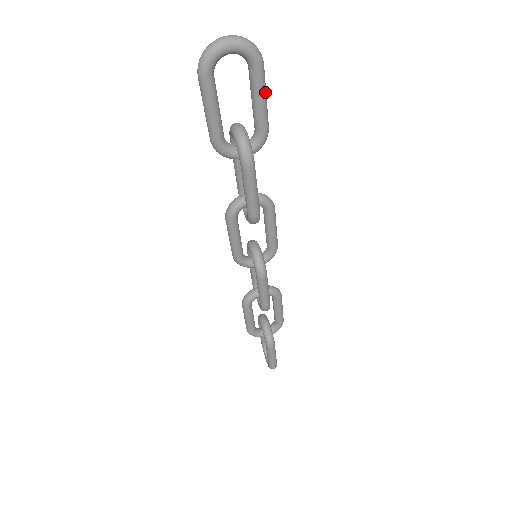
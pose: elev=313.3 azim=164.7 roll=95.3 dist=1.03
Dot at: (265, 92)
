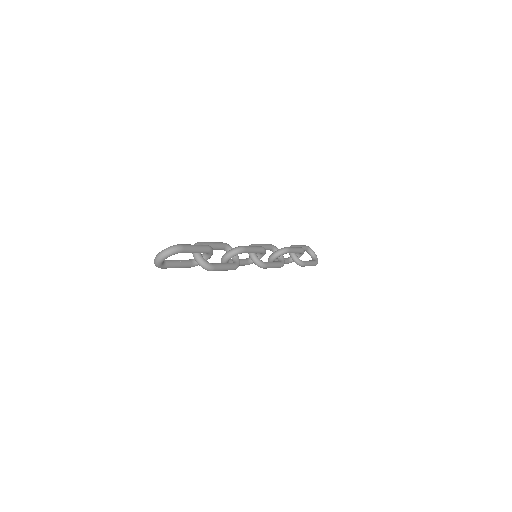
Dot at: (194, 249)
